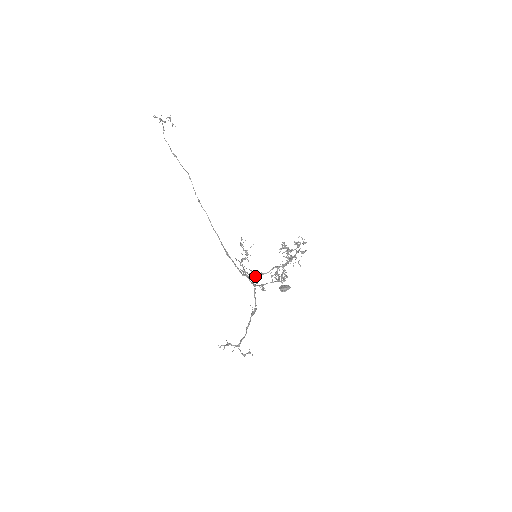
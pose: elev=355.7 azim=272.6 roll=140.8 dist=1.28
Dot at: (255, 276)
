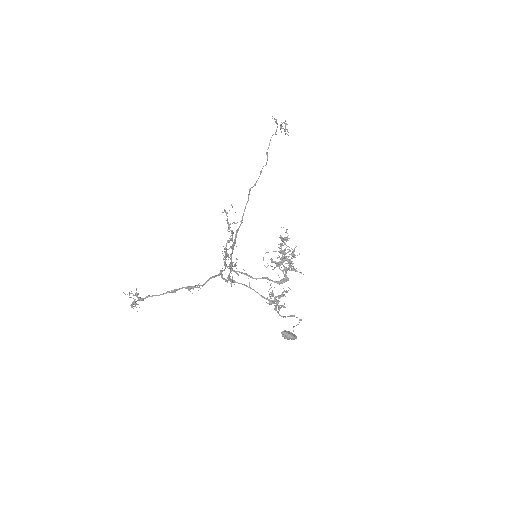
Dot at: occluded
